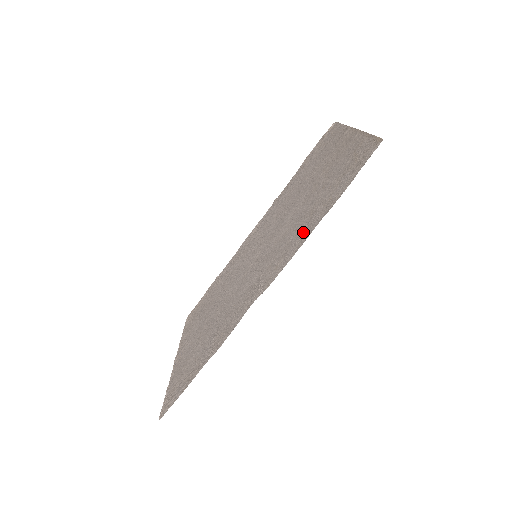
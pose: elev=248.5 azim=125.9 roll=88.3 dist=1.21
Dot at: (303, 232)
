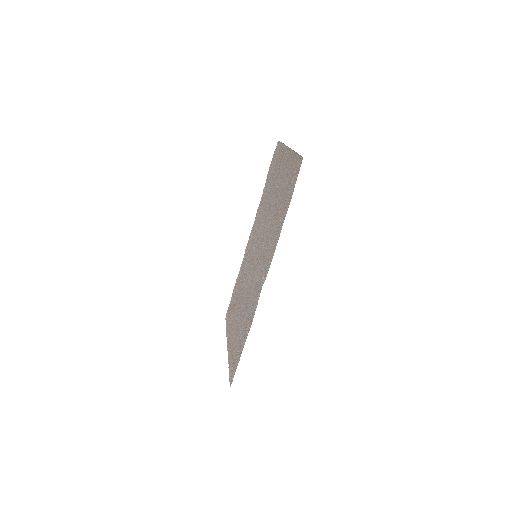
Dot at: (277, 231)
